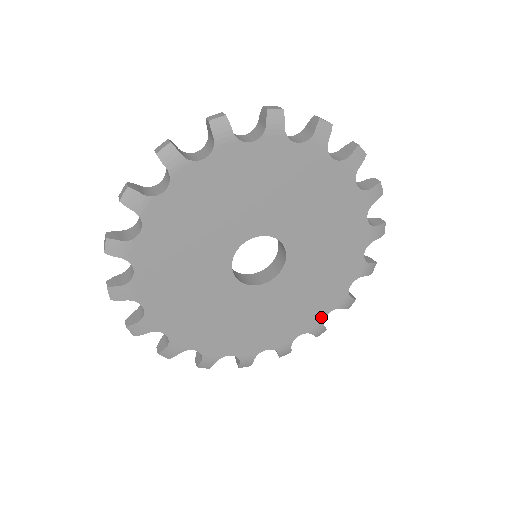
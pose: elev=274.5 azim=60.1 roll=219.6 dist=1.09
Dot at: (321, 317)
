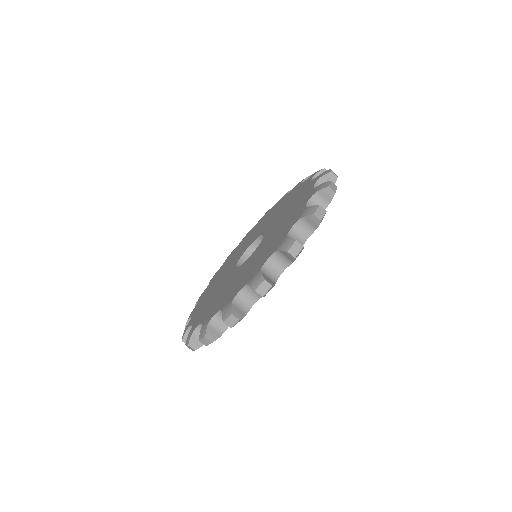
Dot at: occluded
